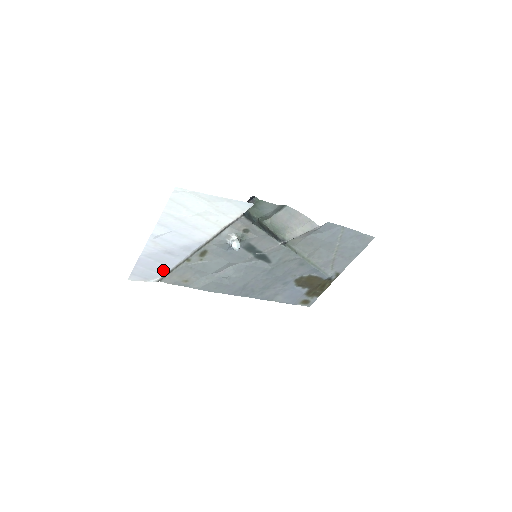
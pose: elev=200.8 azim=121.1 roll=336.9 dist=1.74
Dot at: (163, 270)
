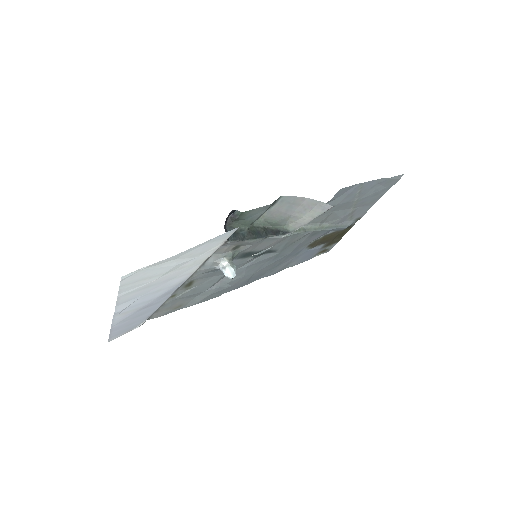
Dot at: (146, 316)
